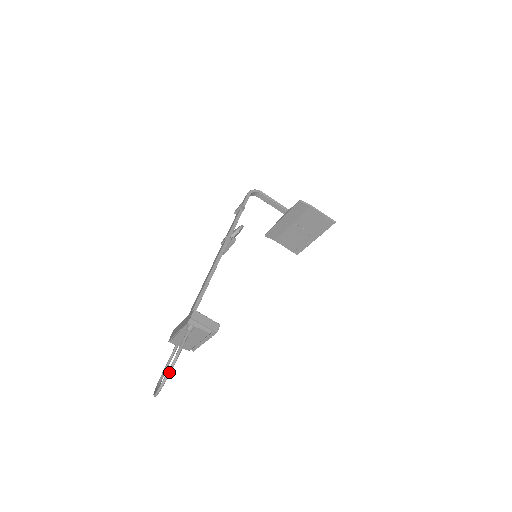
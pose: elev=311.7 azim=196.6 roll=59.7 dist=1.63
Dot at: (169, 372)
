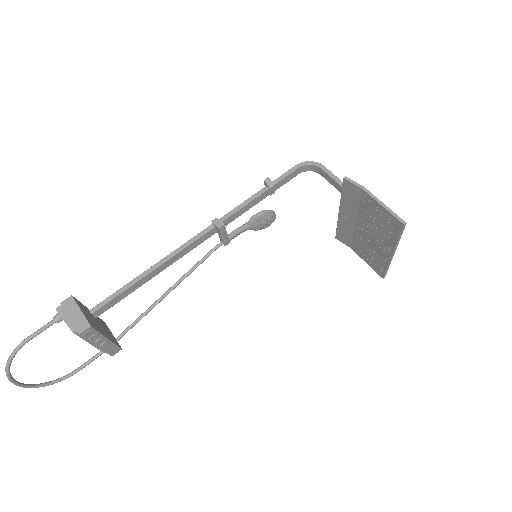
Dot at: (8, 360)
